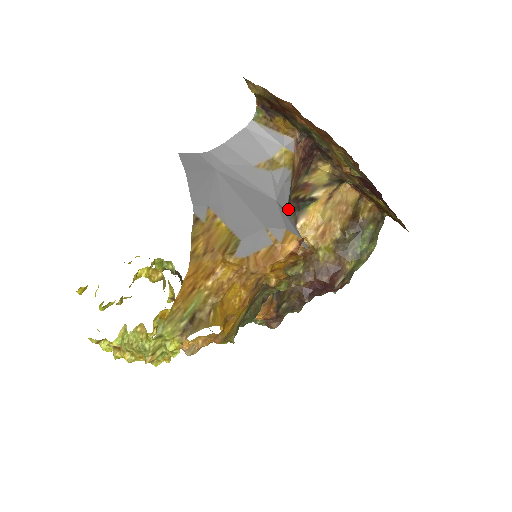
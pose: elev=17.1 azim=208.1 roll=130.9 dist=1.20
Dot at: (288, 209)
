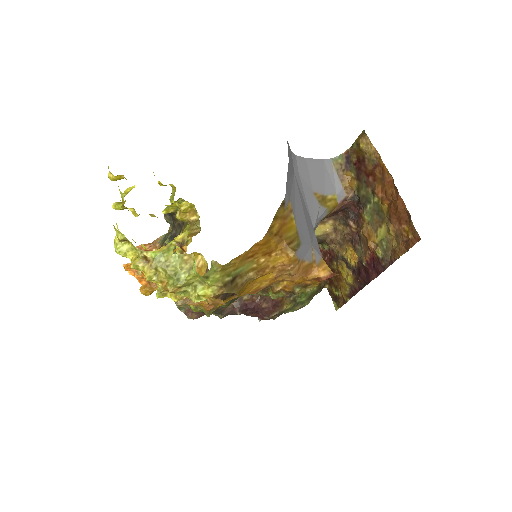
Dot at: occluded
